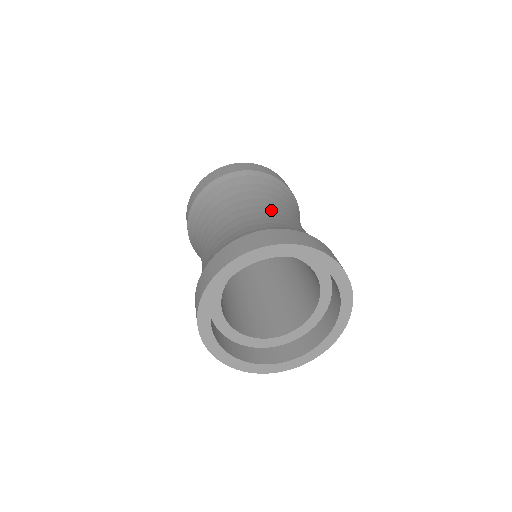
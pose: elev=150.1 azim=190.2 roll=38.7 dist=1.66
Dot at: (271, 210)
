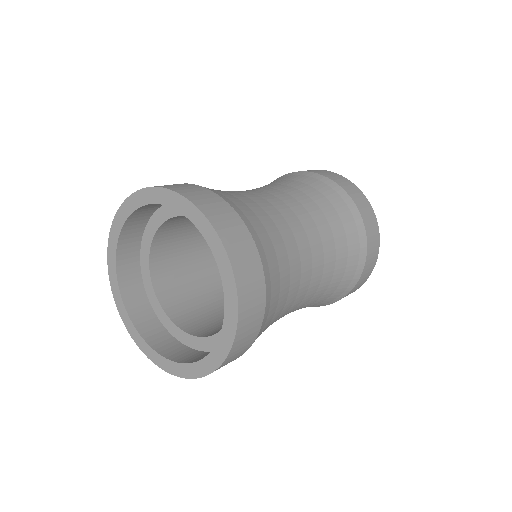
Dot at: (249, 191)
